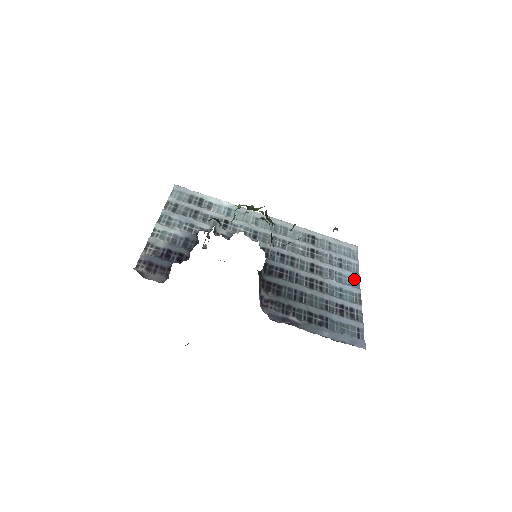
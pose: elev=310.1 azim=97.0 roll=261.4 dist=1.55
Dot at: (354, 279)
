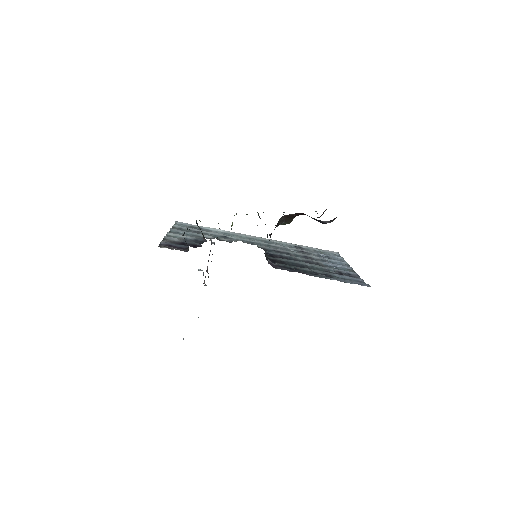
Dot at: (343, 264)
